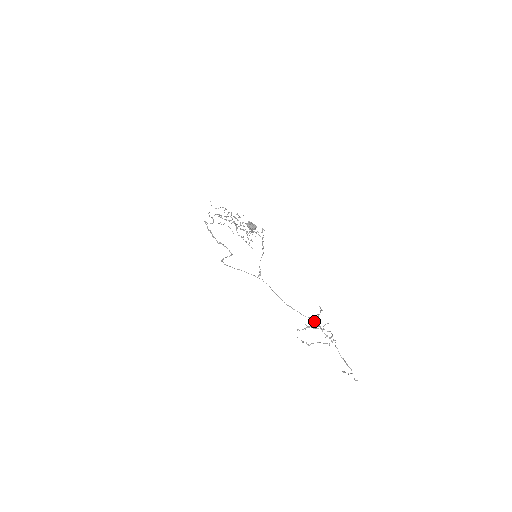
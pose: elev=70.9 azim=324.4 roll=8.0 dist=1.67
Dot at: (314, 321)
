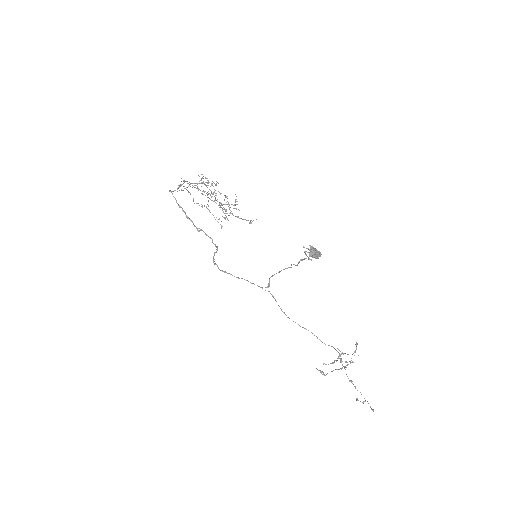
Dot at: (342, 353)
